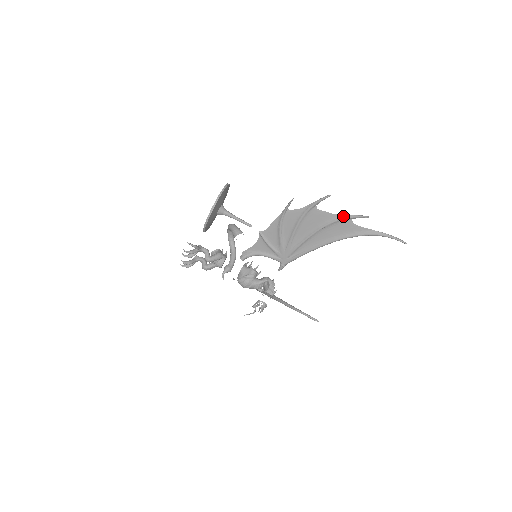
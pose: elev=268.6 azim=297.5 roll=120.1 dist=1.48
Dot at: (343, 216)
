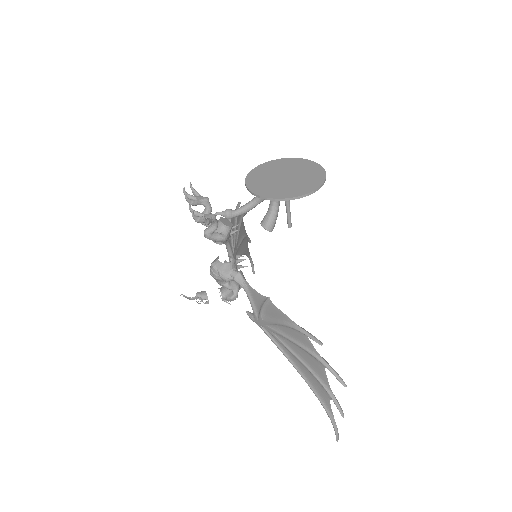
Dot at: (331, 393)
